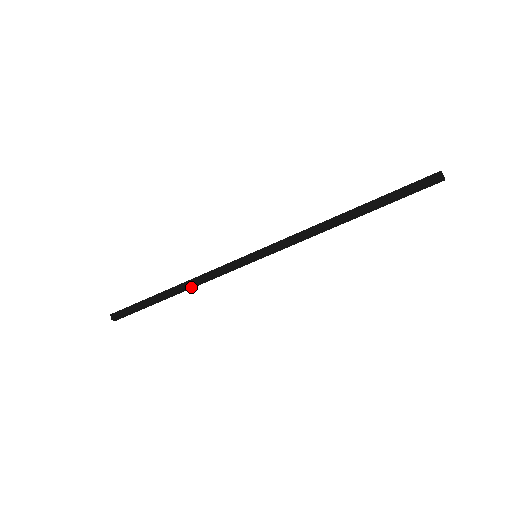
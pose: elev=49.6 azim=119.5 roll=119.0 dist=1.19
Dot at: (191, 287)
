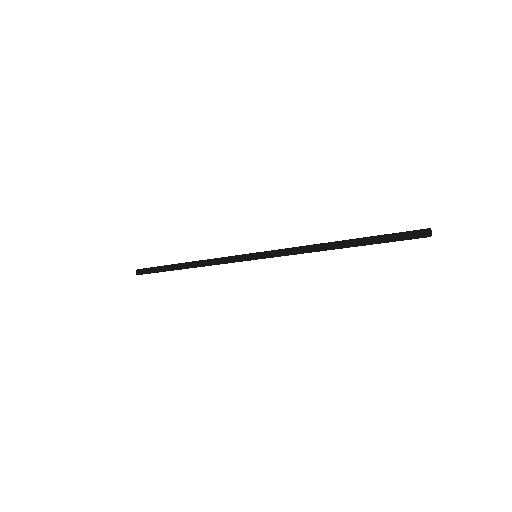
Dot at: (201, 266)
